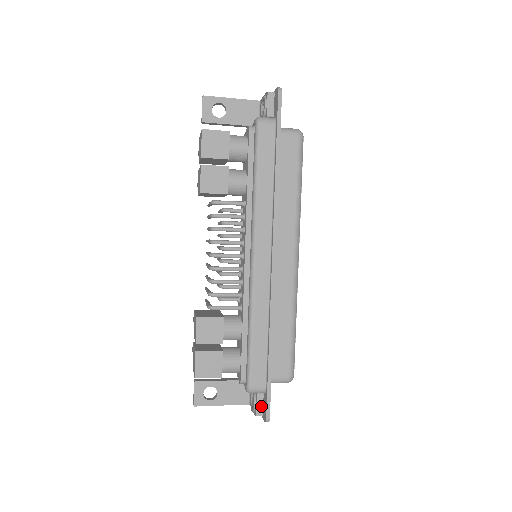
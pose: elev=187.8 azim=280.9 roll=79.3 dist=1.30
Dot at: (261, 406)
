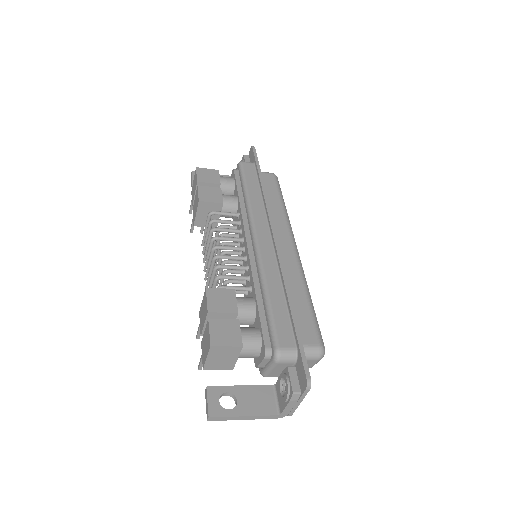
Dot at: (296, 381)
